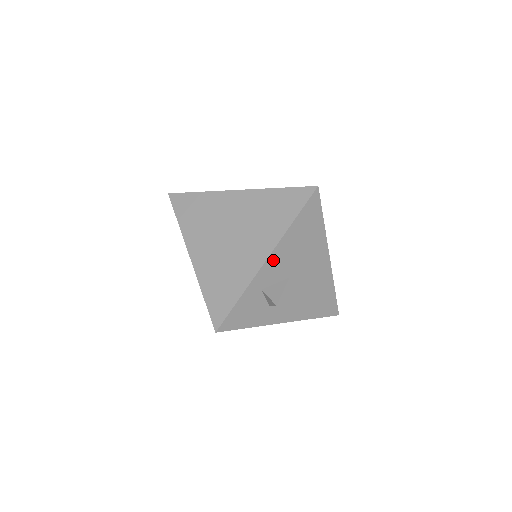
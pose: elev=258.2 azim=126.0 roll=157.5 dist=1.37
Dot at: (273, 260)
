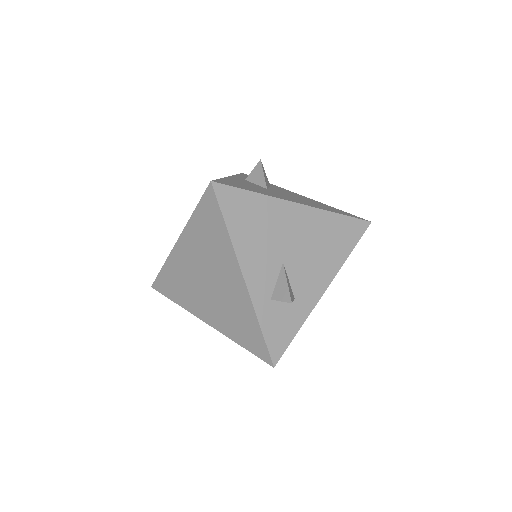
Dot at: (250, 272)
